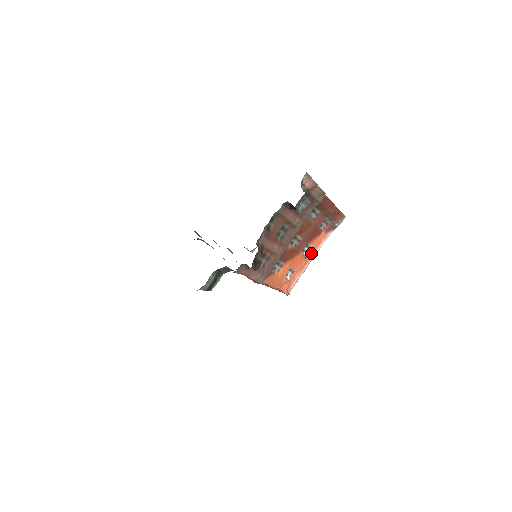
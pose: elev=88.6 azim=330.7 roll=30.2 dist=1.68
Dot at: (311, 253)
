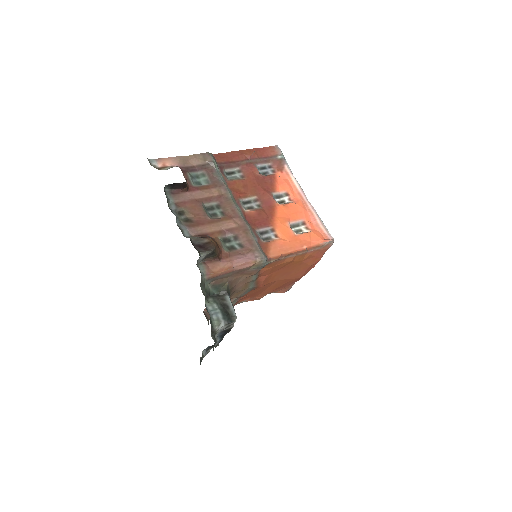
Dot at: (296, 196)
